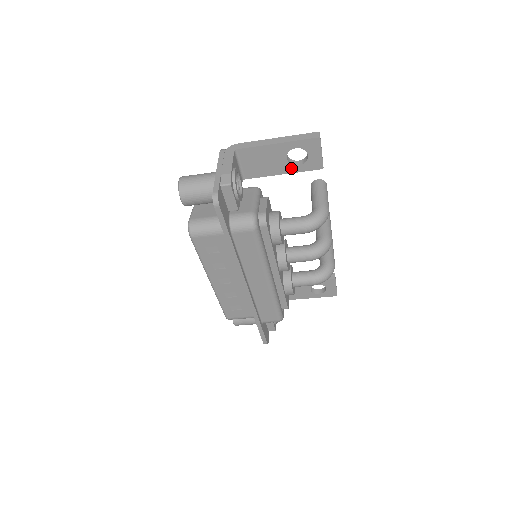
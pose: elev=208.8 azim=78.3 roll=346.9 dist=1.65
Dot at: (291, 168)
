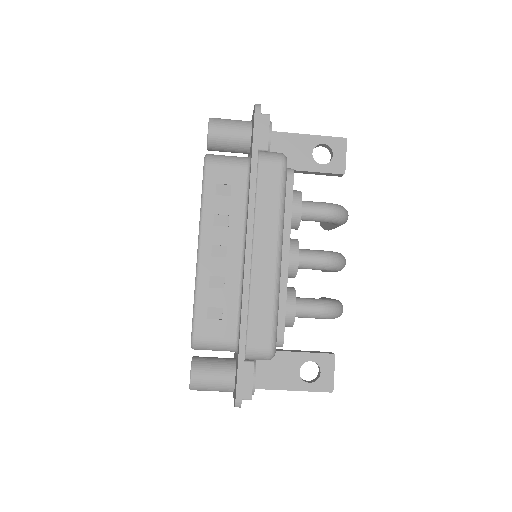
Dot at: (314, 166)
